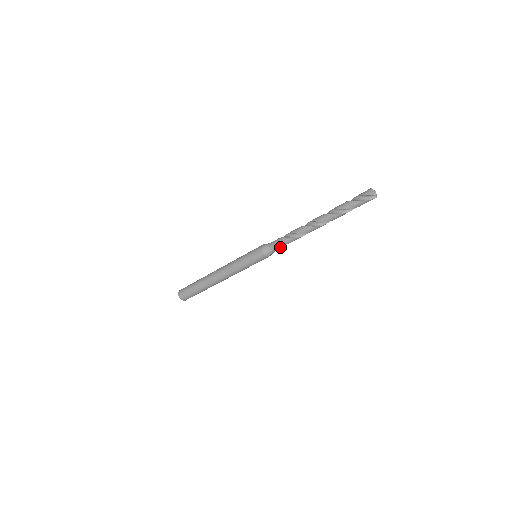
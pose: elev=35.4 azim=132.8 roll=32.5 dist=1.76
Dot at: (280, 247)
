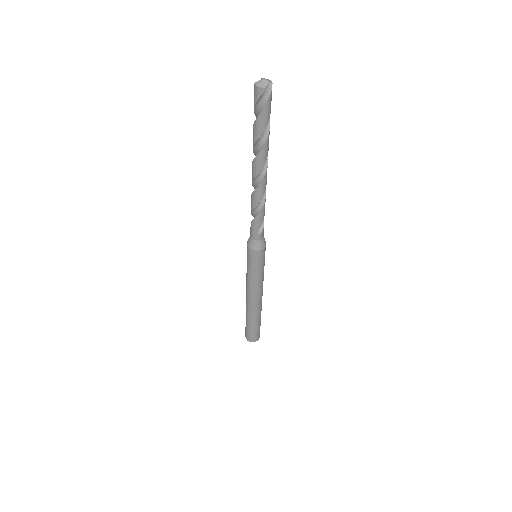
Dot at: (262, 229)
